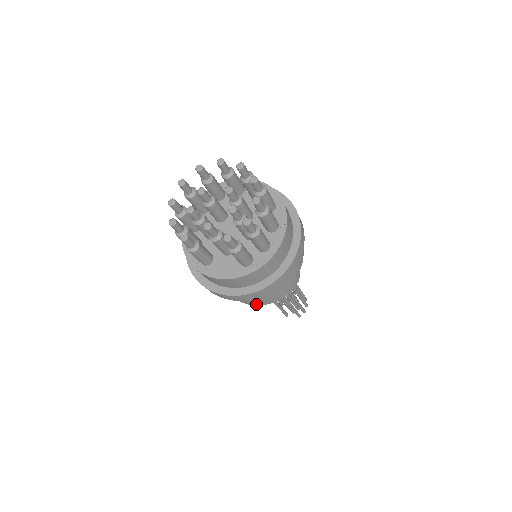
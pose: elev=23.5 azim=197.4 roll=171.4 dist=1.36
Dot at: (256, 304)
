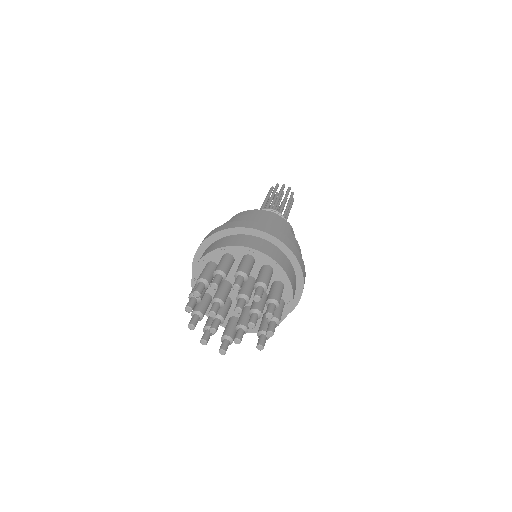
Dot at: occluded
